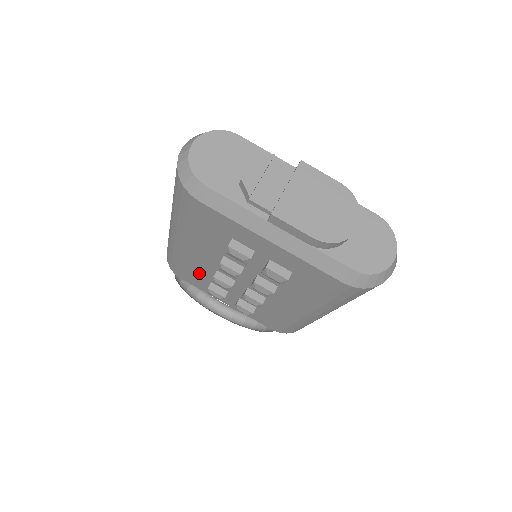
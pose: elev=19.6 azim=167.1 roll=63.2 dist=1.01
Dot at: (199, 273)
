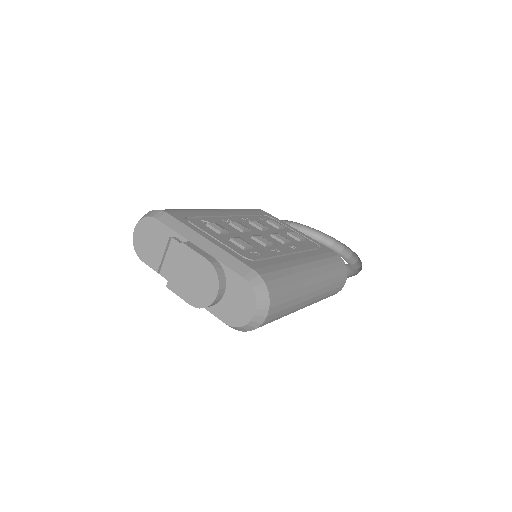
Dot at: occluded
